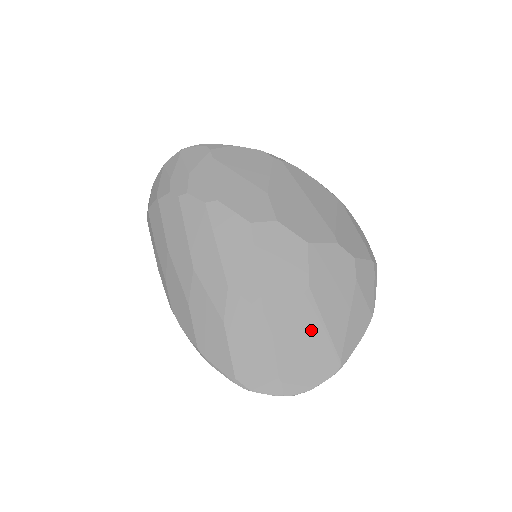
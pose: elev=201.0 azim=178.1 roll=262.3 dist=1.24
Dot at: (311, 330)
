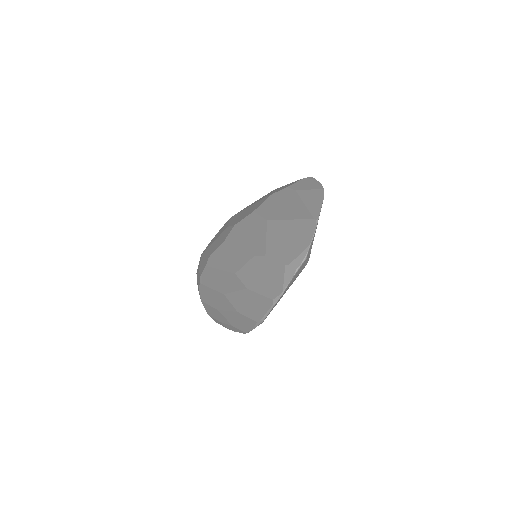
Dot at: (284, 230)
